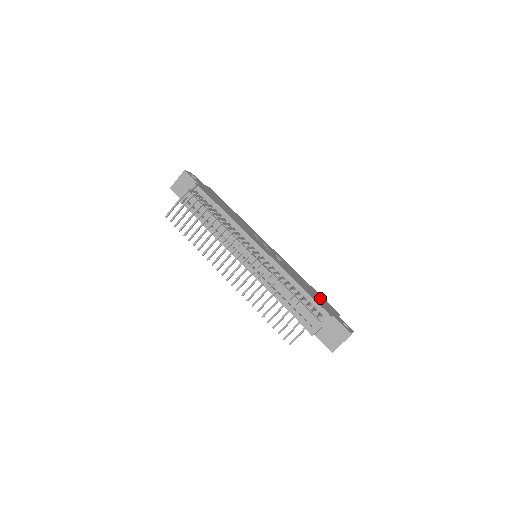
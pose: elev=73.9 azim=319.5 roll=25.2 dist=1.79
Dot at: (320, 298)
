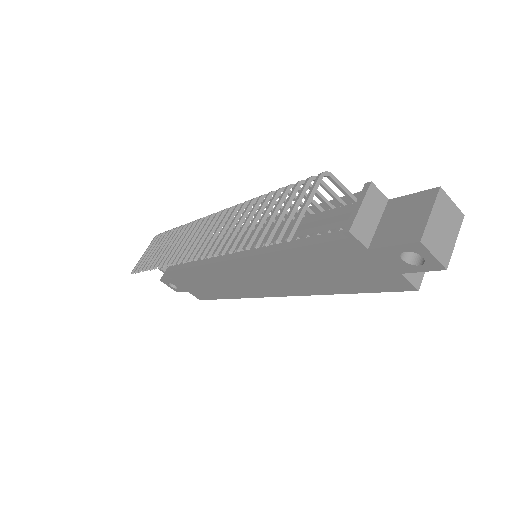
Dot at: occluded
